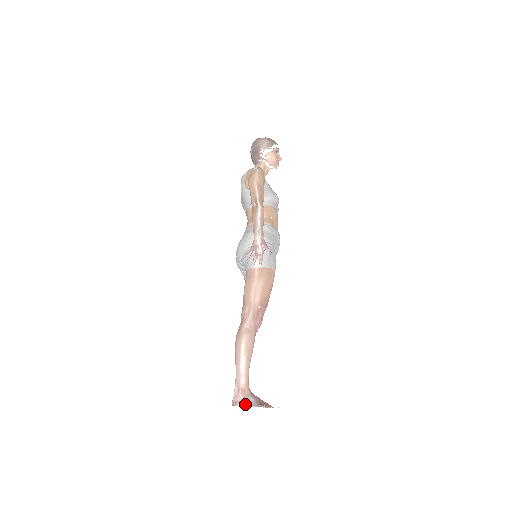
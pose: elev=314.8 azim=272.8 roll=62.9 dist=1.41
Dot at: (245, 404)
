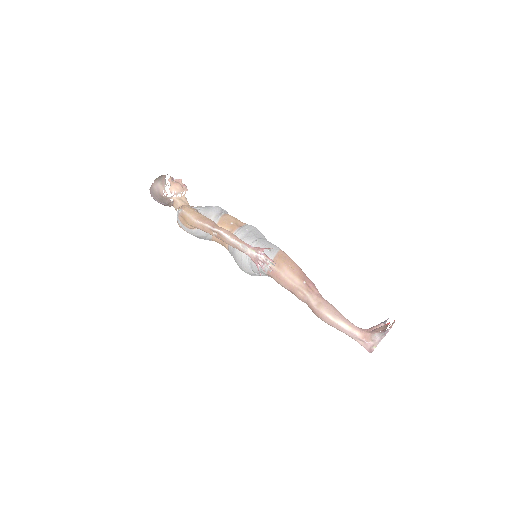
Dot at: (377, 343)
